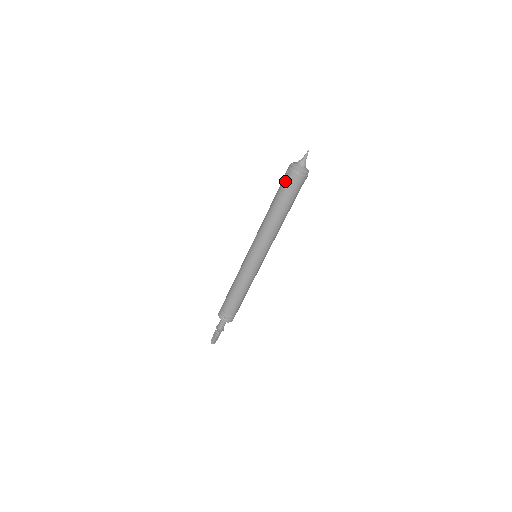
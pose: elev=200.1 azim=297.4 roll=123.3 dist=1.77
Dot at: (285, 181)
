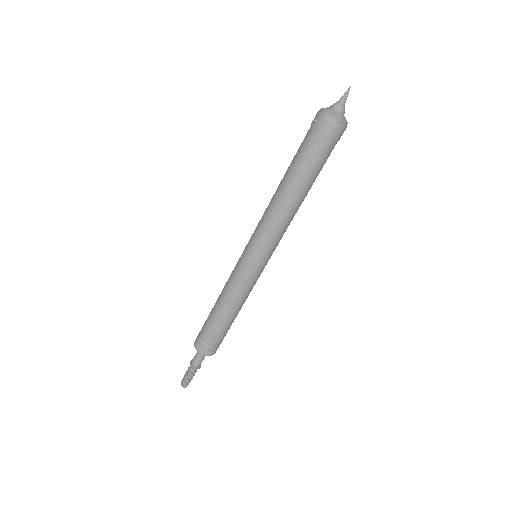
Dot at: (311, 136)
